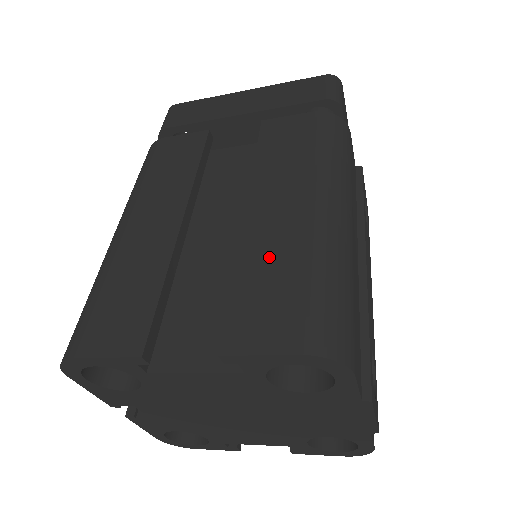
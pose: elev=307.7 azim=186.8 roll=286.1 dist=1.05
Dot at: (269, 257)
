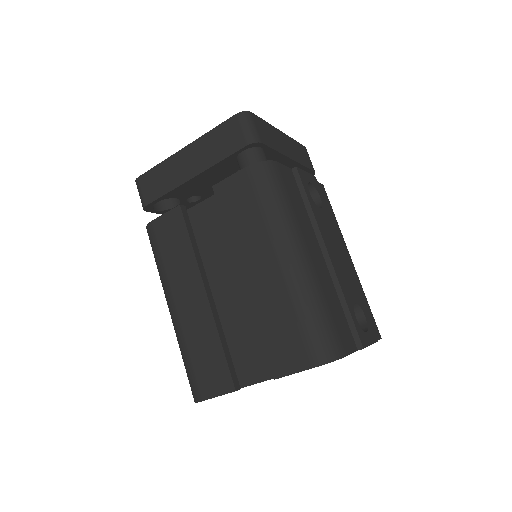
Dot at: (271, 309)
